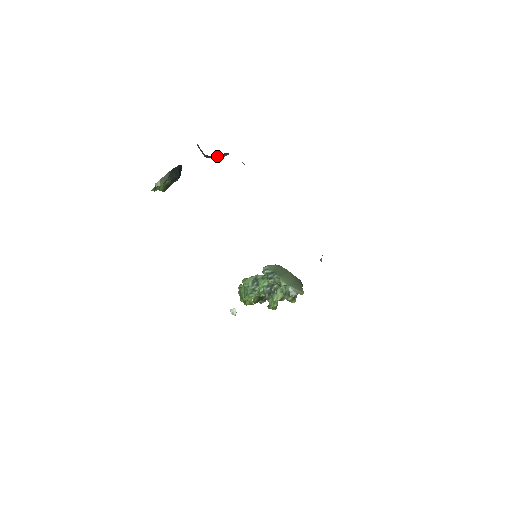
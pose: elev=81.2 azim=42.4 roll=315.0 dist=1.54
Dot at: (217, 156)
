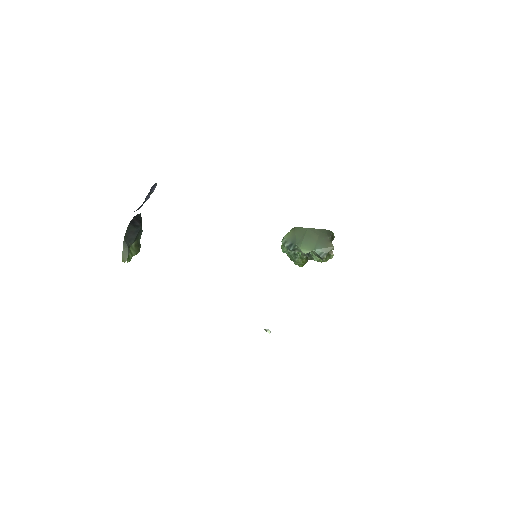
Dot at: (146, 198)
